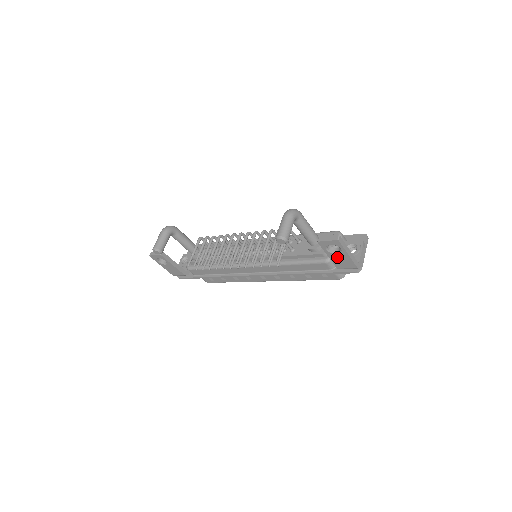
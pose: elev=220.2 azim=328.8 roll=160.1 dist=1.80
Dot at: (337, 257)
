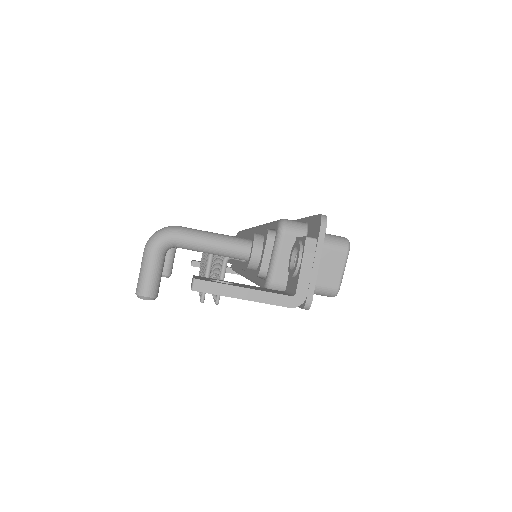
Dot at: occluded
